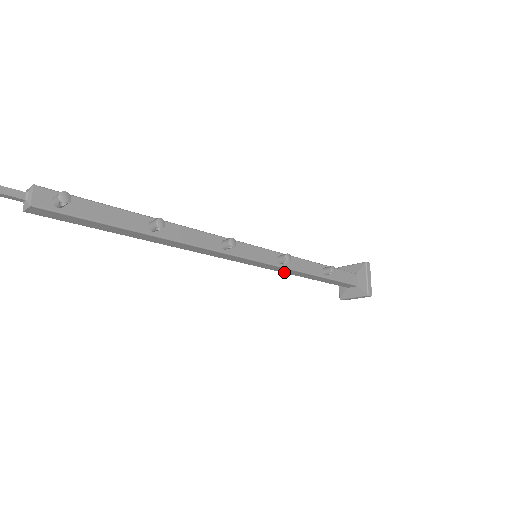
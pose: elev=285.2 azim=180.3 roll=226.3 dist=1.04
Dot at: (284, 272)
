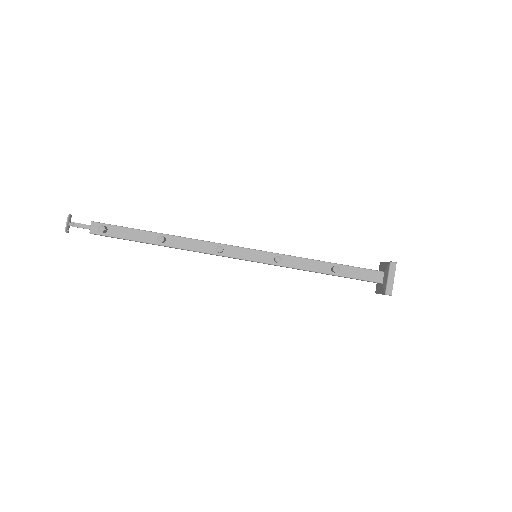
Dot at: occluded
